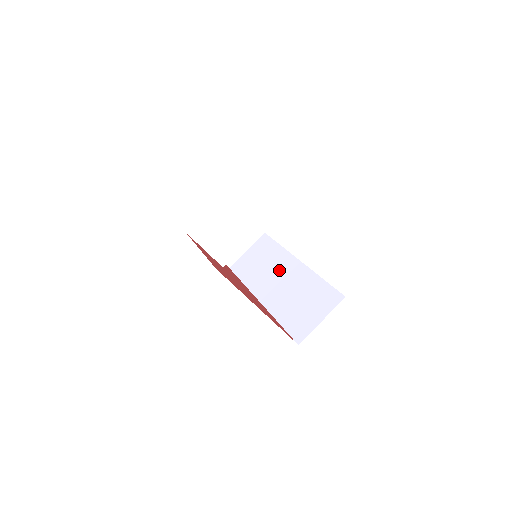
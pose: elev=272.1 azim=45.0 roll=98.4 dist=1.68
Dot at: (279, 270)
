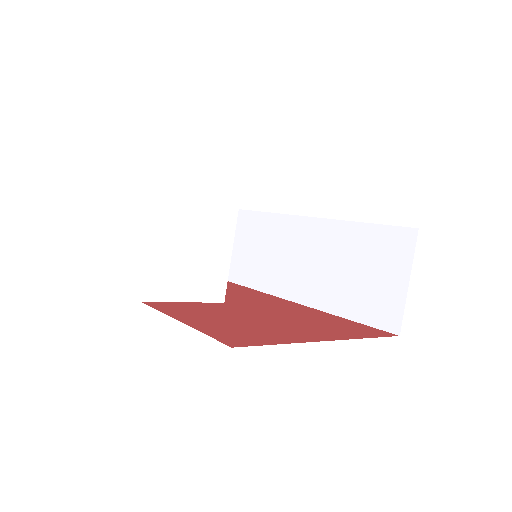
Dot at: (290, 246)
